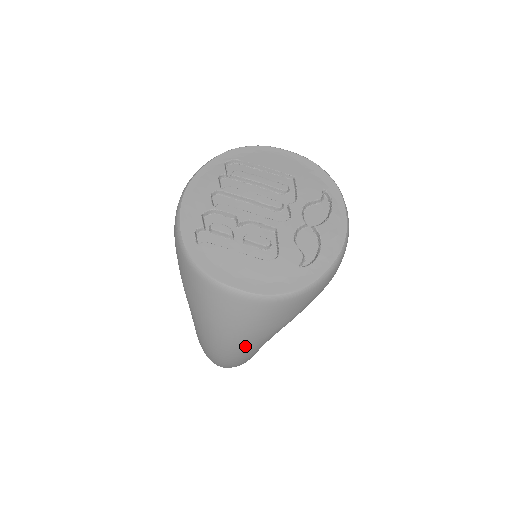
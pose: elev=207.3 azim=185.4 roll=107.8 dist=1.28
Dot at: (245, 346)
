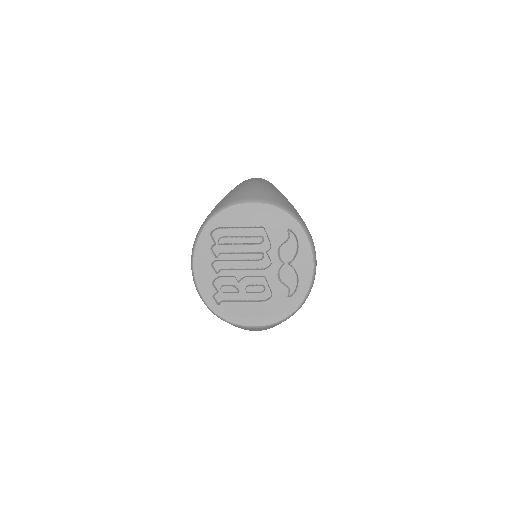
Dot at: occluded
